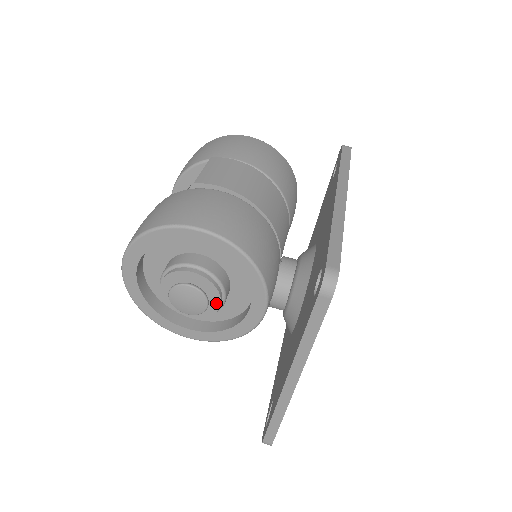
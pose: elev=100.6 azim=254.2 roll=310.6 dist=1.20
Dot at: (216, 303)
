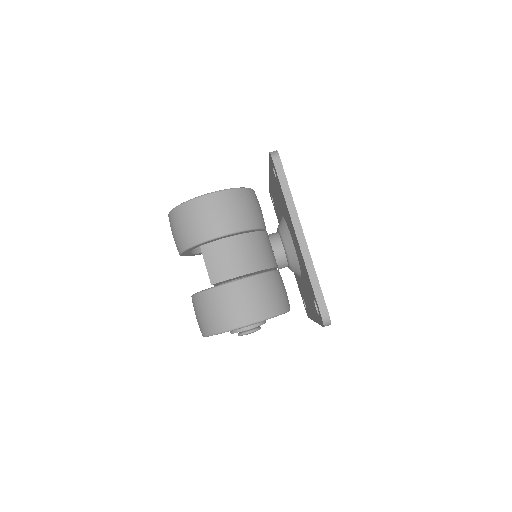
Dot at: occluded
